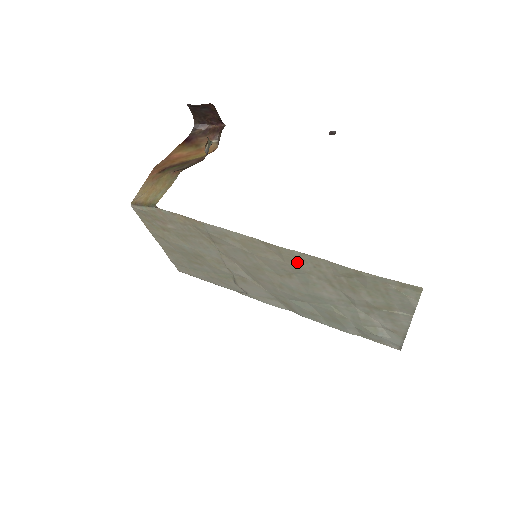
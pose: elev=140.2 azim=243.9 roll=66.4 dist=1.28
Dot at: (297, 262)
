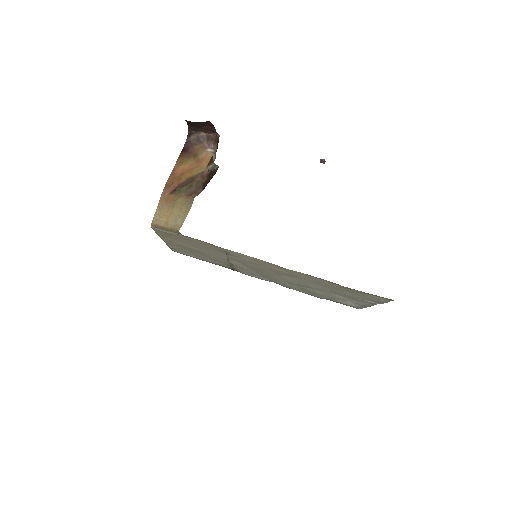
Dot at: (300, 276)
